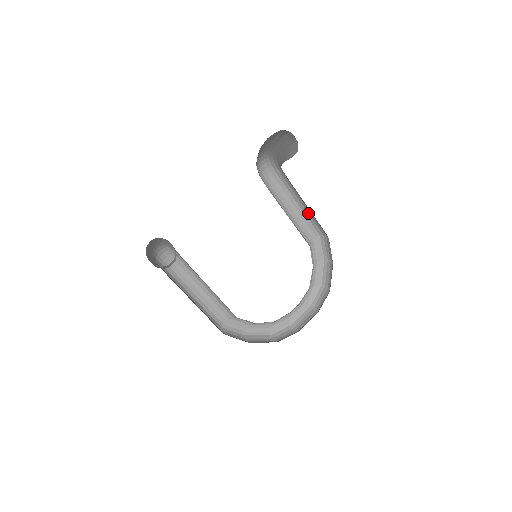
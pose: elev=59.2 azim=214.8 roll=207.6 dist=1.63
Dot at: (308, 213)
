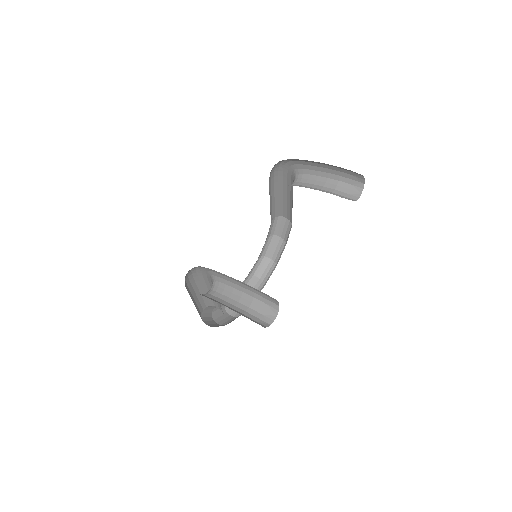
Dot at: (282, 201)
